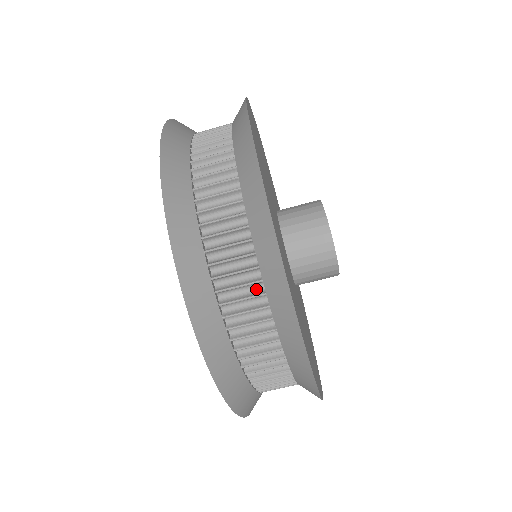
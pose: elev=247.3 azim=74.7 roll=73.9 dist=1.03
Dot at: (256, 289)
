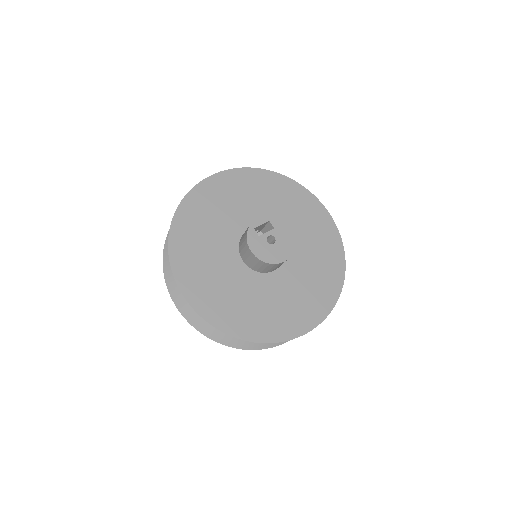
Dot at: occluded
